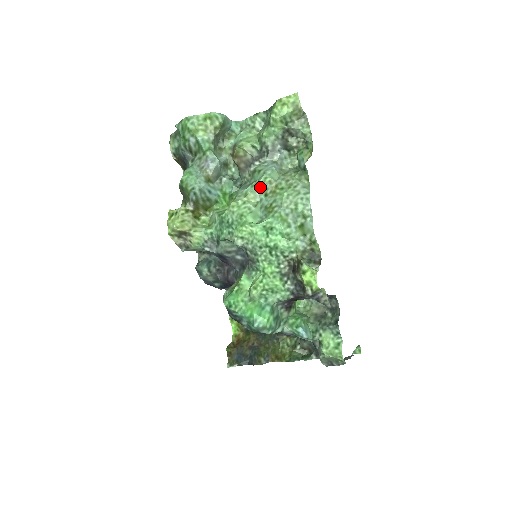
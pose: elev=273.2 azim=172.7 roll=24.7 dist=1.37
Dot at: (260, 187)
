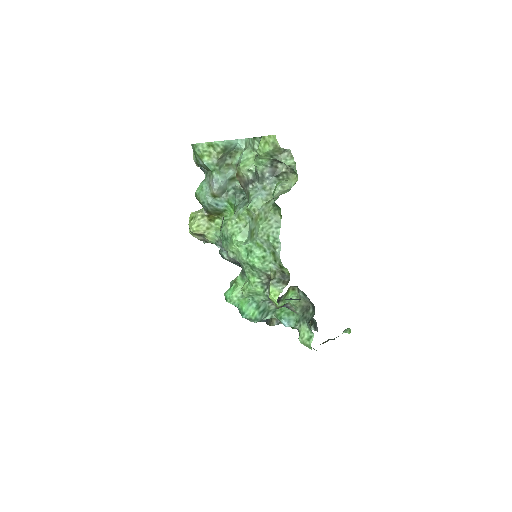
Dot at: (248, 212)
